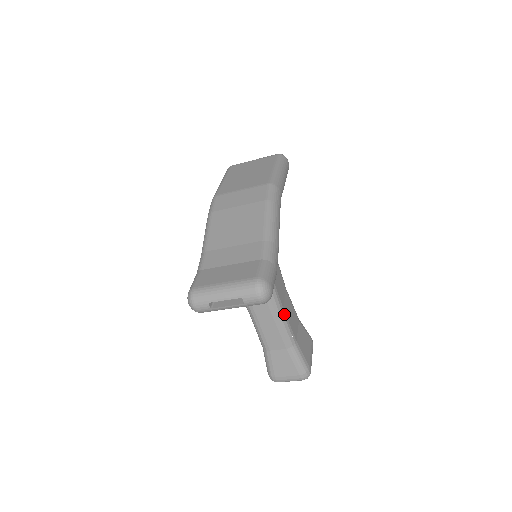
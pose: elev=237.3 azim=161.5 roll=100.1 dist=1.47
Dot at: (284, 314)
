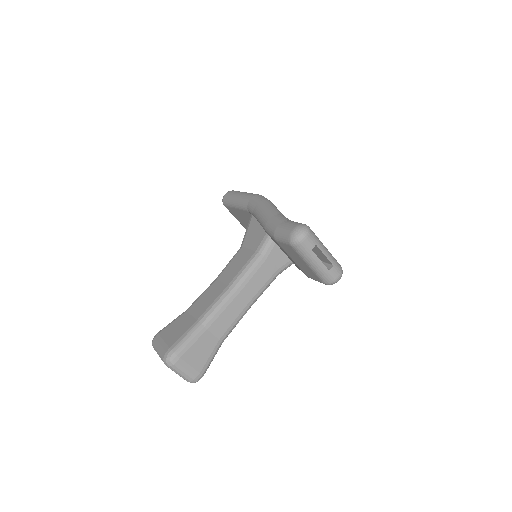
Dot at: occluded
